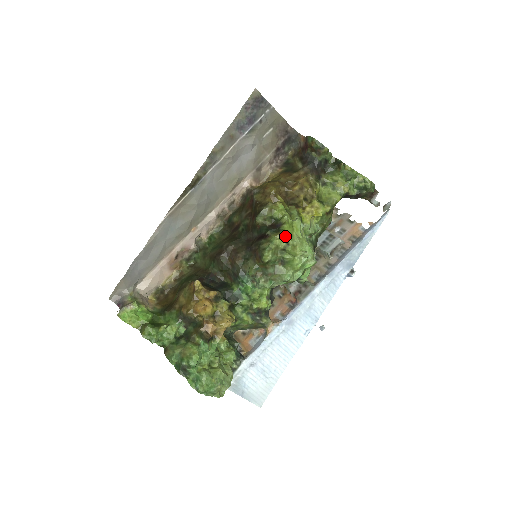
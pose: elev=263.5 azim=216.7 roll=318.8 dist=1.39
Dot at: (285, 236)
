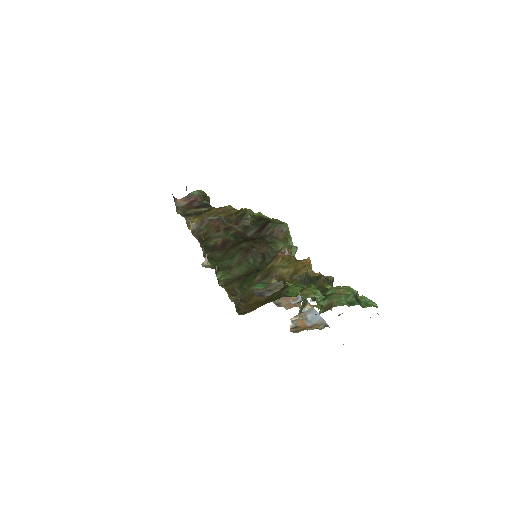
Dot at: occluded
